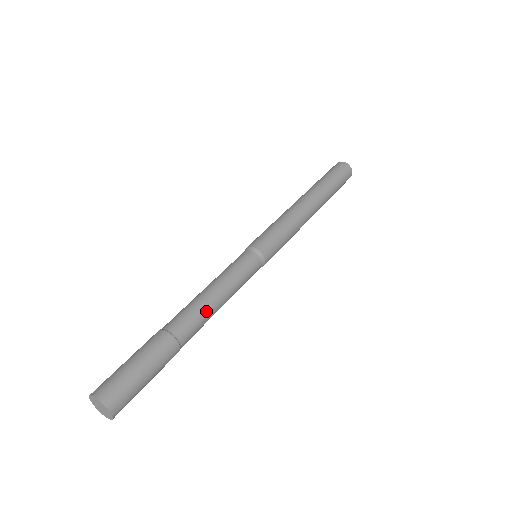
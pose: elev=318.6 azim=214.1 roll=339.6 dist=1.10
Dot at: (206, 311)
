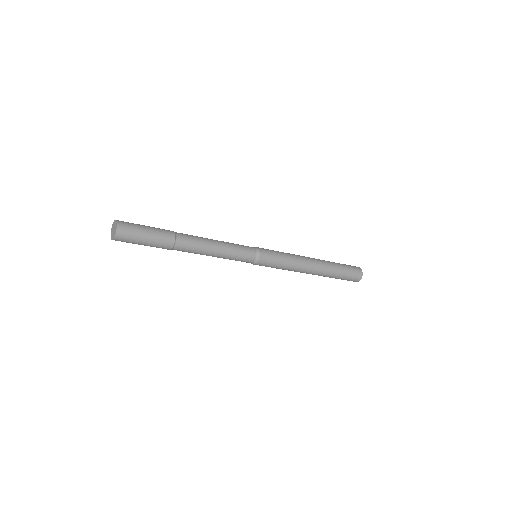
Dot at: (202, 239)
